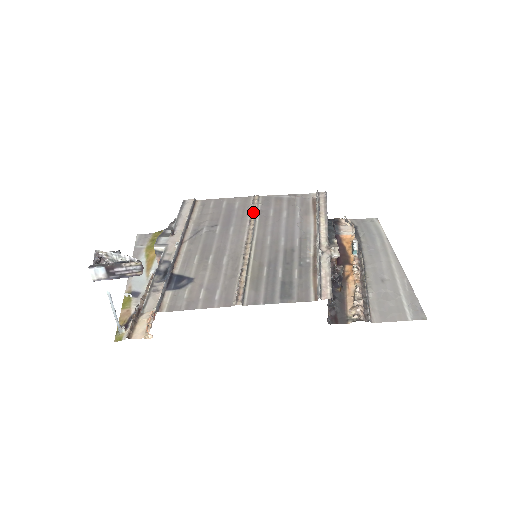
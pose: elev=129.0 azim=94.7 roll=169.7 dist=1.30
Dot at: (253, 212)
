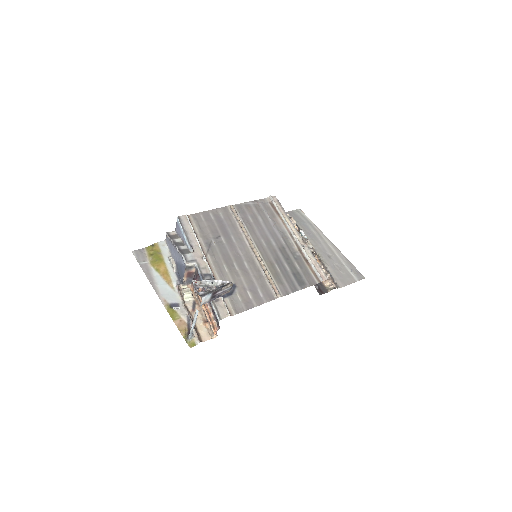
Dot at: (238, 220)
